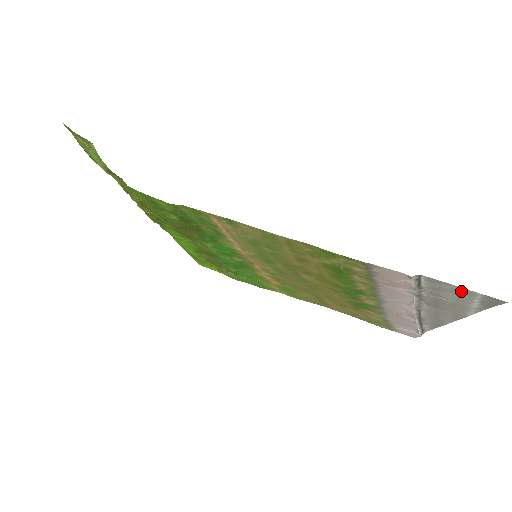
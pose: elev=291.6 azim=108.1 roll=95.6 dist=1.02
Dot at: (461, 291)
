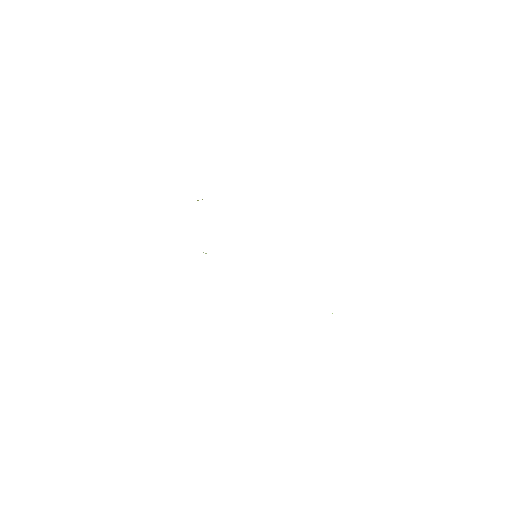
Dot at: occluded
